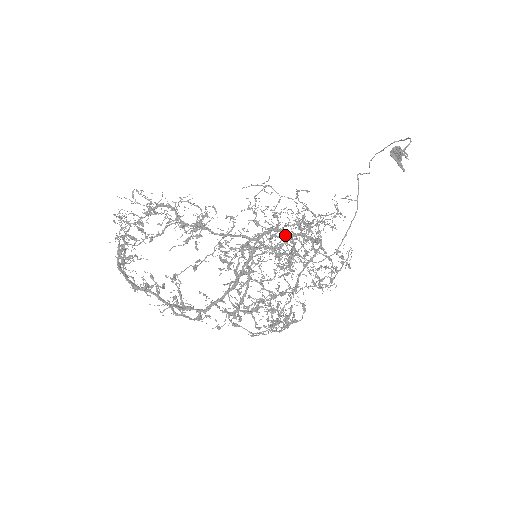
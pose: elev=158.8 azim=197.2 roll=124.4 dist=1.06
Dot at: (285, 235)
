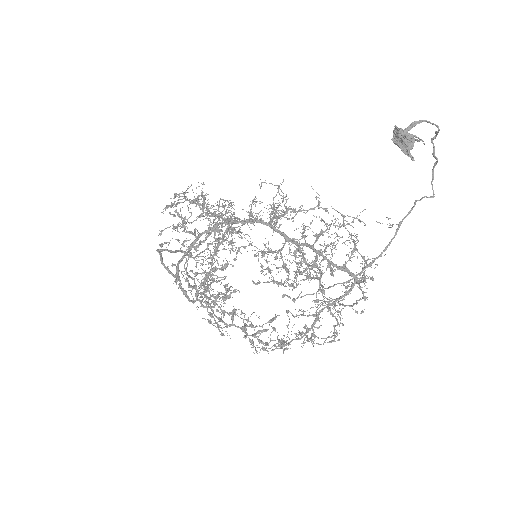
Dot at: (286, 239)
